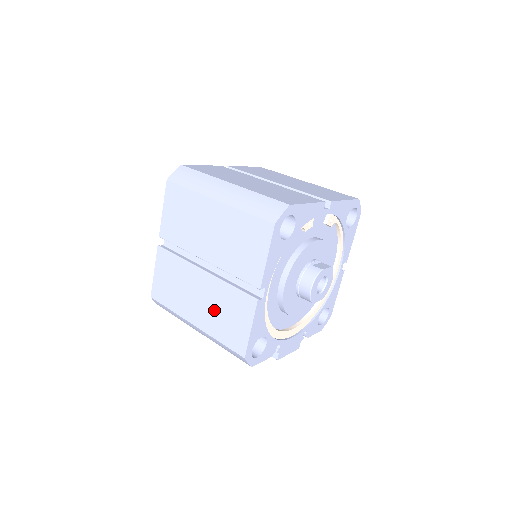
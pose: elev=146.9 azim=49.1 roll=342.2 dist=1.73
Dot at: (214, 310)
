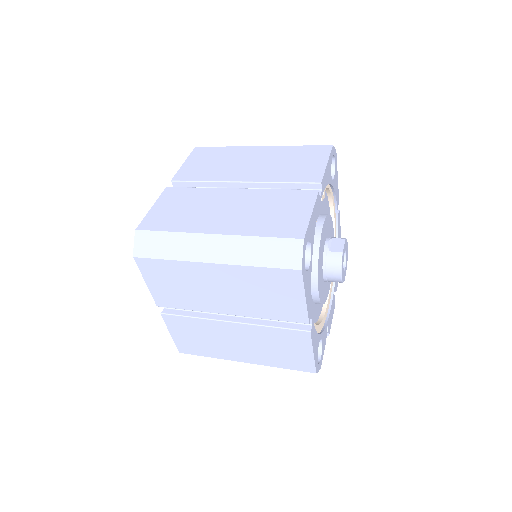
Dot at: (262, 348)
